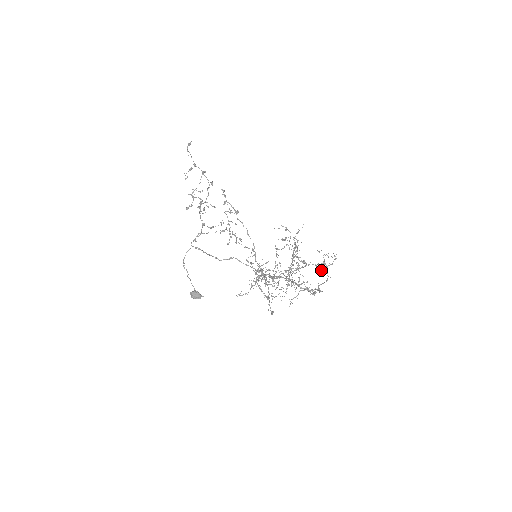
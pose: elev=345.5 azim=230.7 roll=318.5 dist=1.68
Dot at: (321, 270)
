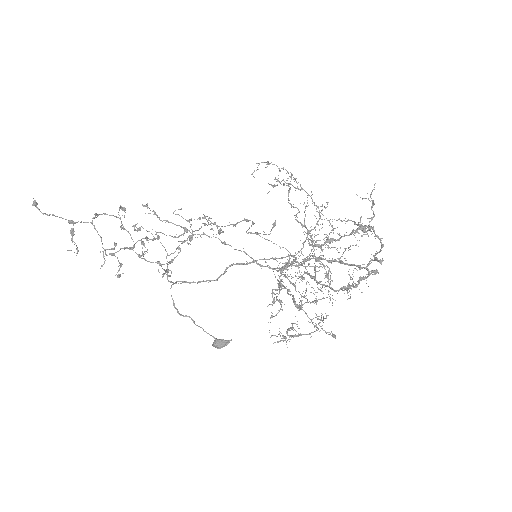
Dot at: occluded
